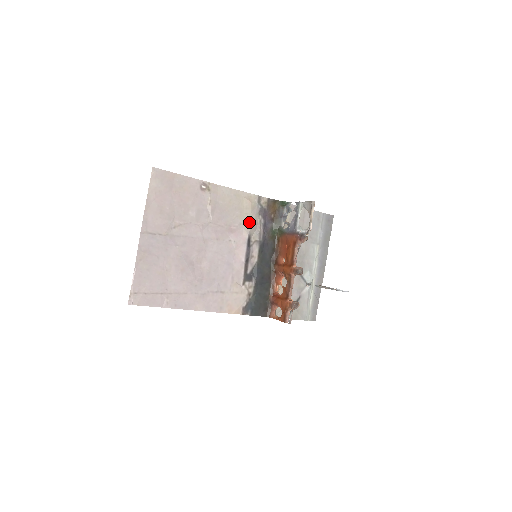
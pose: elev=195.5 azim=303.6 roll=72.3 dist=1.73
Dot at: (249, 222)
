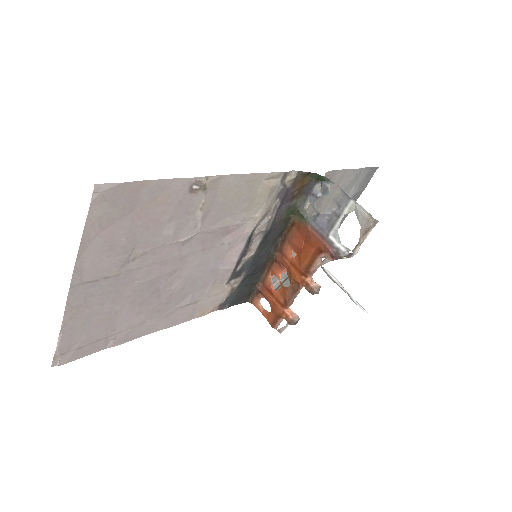
Dot at: (258, 213)
